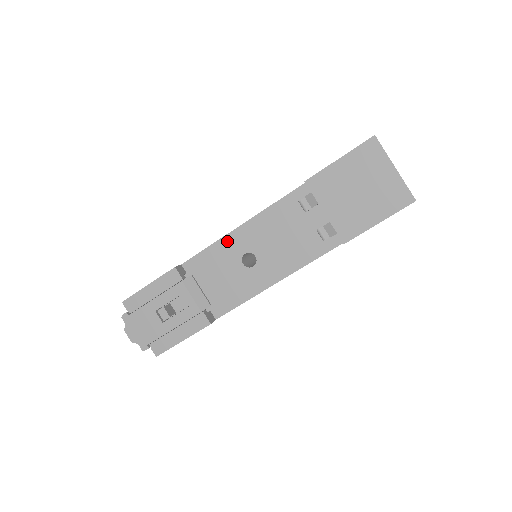
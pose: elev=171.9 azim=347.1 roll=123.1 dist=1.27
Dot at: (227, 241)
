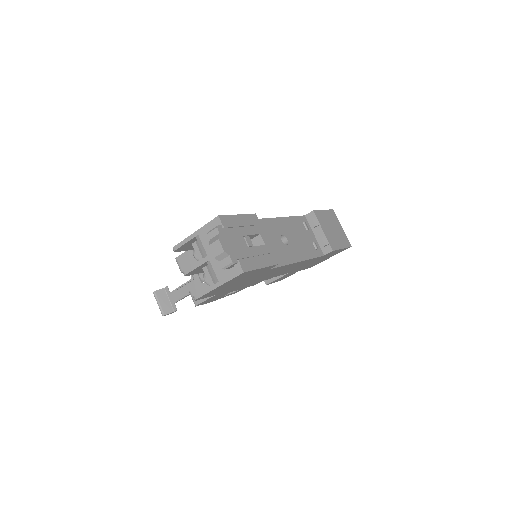
Dot at: (272, 222)
